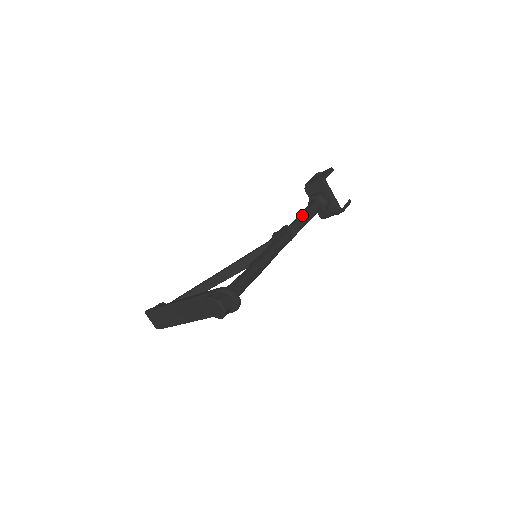
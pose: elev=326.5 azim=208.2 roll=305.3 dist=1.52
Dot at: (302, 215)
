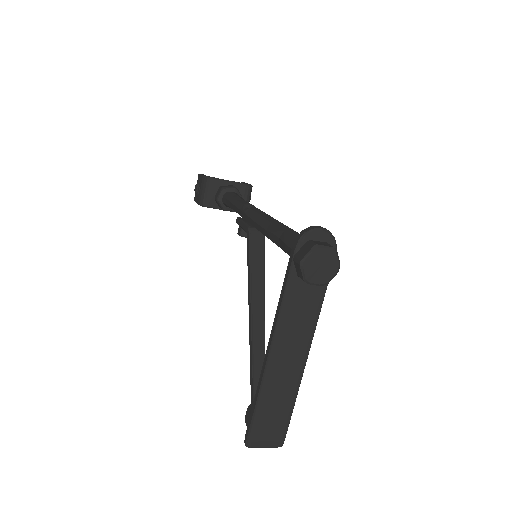
Dot at: (235, 200)
